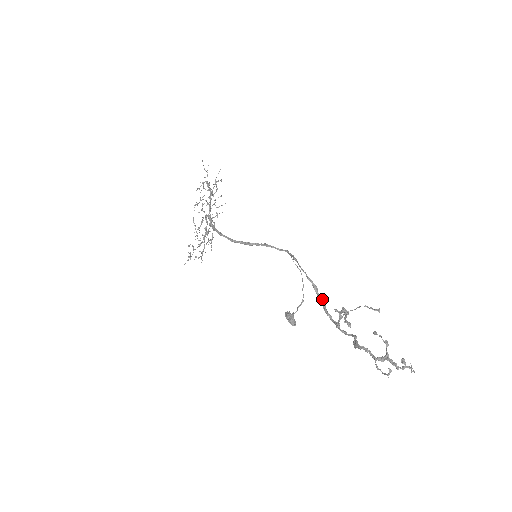
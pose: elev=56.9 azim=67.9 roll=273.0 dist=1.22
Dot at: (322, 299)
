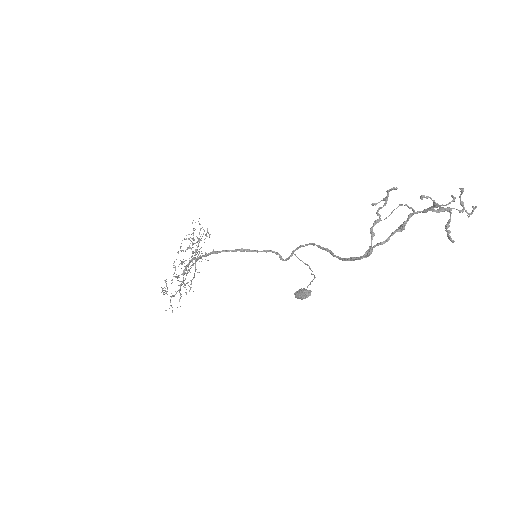
Dot at: (341, 258)
